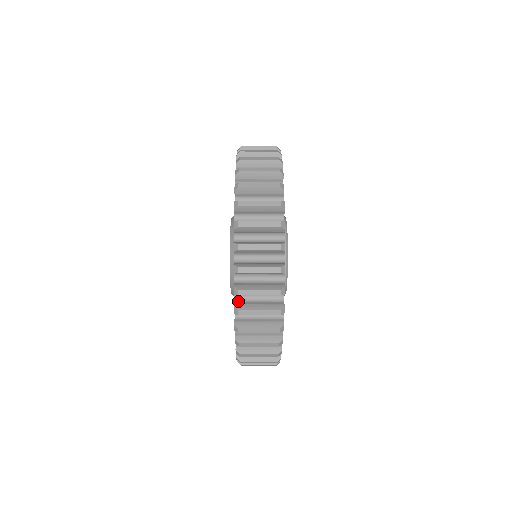
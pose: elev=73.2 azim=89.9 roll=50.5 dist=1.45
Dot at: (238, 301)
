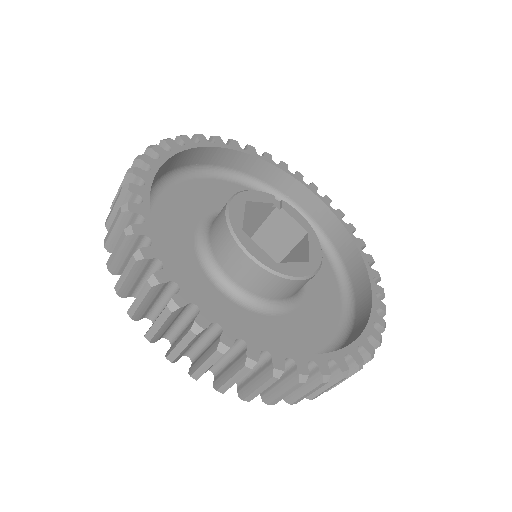
Dot at: occluded
